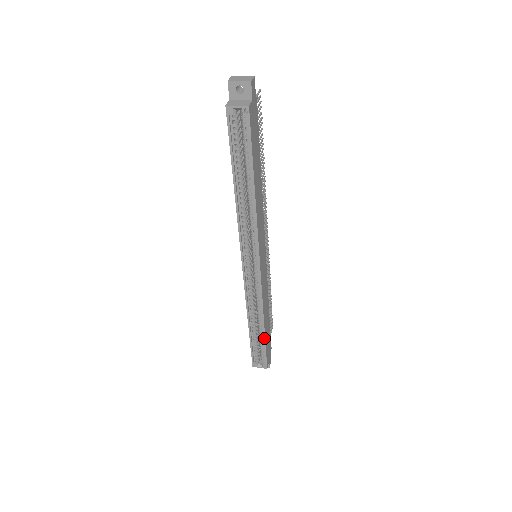
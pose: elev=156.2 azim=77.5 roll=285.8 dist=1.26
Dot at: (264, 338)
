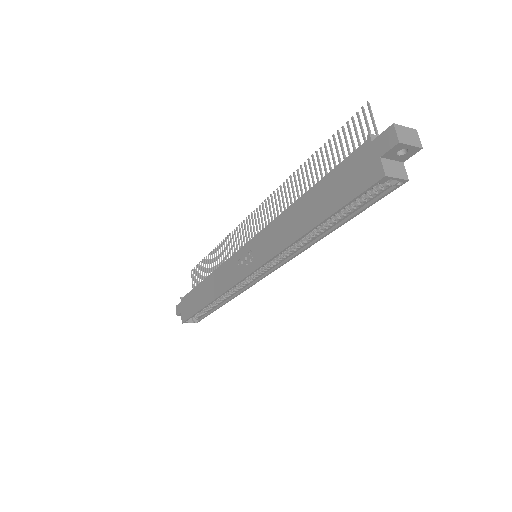
Dot at: (216, 309)
